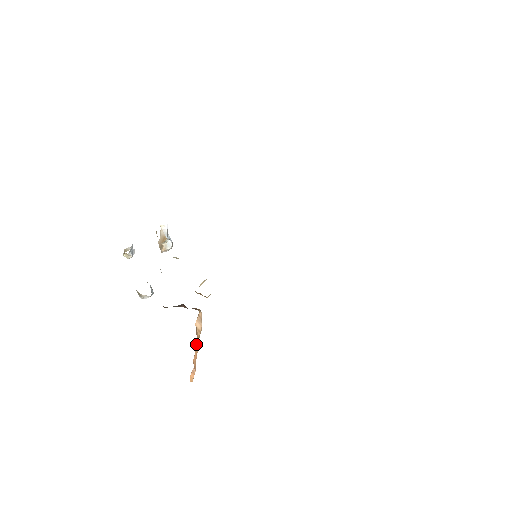
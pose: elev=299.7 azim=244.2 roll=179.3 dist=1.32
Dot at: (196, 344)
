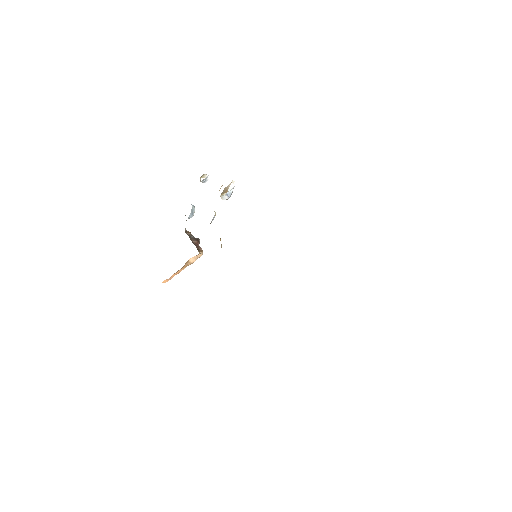
Dot at: (182, 268)
